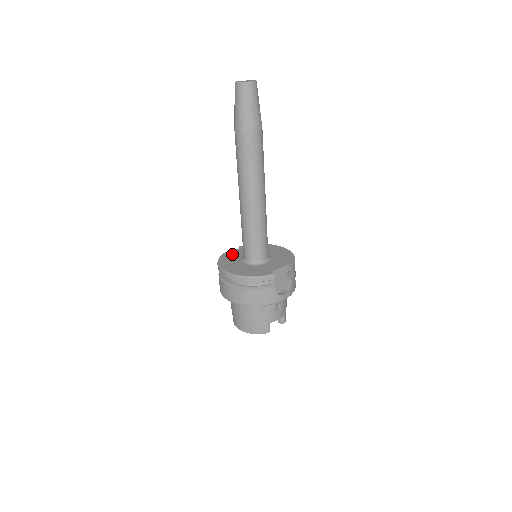
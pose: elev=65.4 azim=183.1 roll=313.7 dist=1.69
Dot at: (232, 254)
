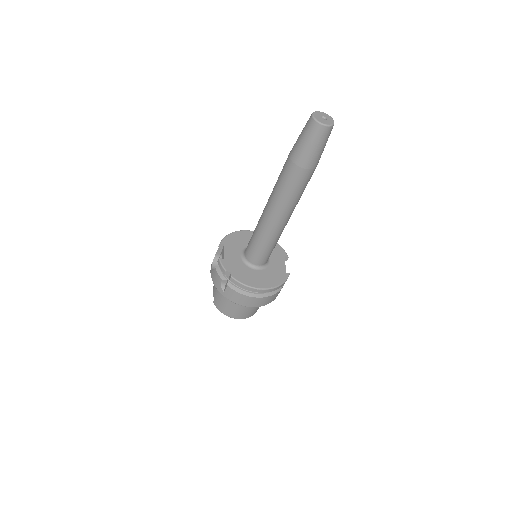
Dot at: (230, 259)
